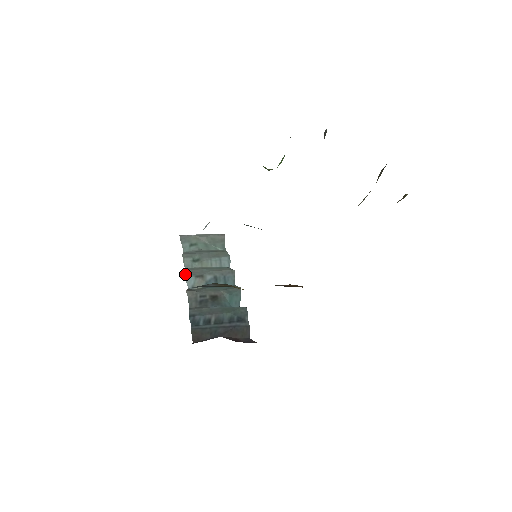
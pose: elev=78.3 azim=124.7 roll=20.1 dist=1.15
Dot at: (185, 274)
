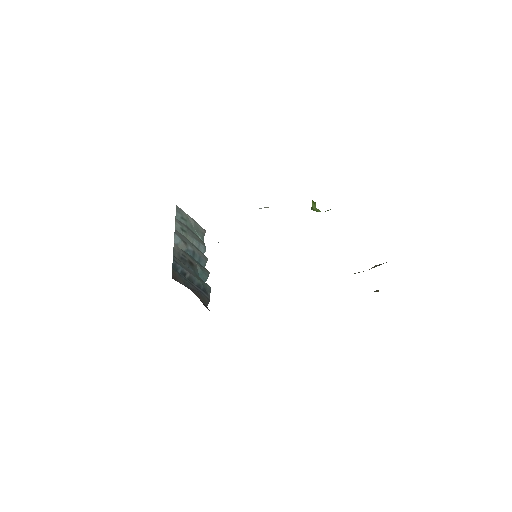
Dot at: (175, 232)
